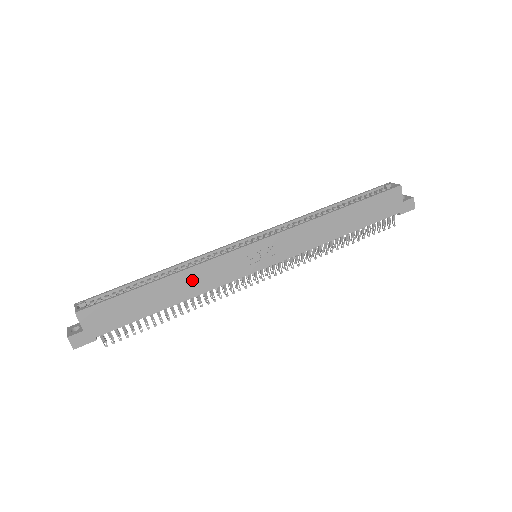
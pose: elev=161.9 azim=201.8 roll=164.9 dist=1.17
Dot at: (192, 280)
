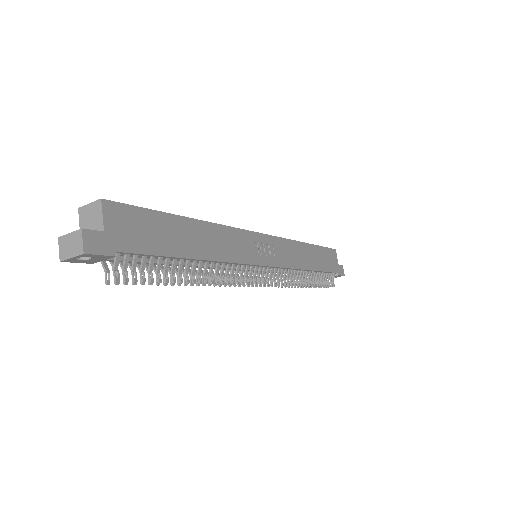
Dot at: (217, 239)
